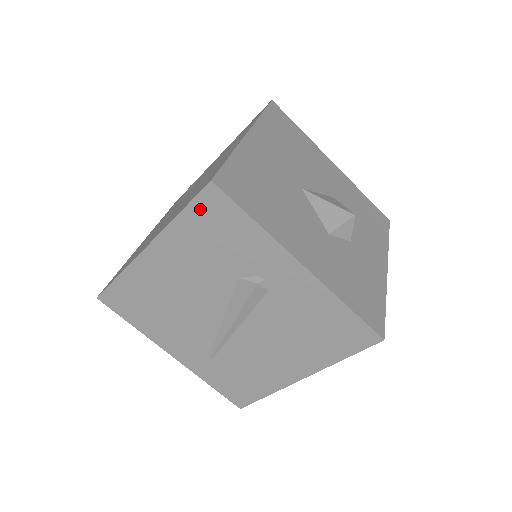
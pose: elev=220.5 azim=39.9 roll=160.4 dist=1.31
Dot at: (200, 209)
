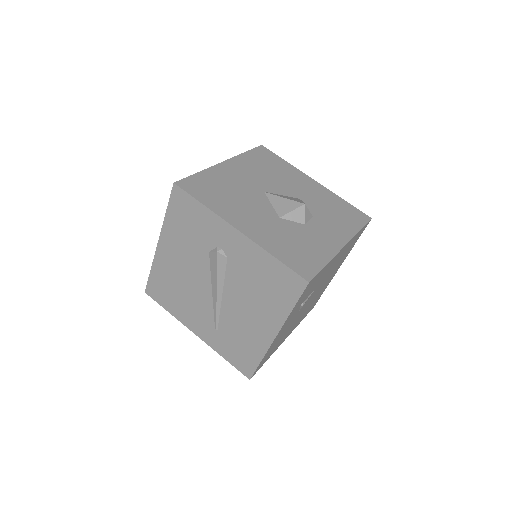
Dot at: (175, 205)
